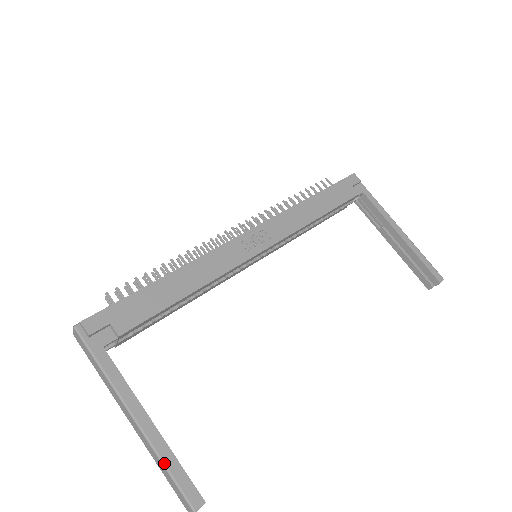
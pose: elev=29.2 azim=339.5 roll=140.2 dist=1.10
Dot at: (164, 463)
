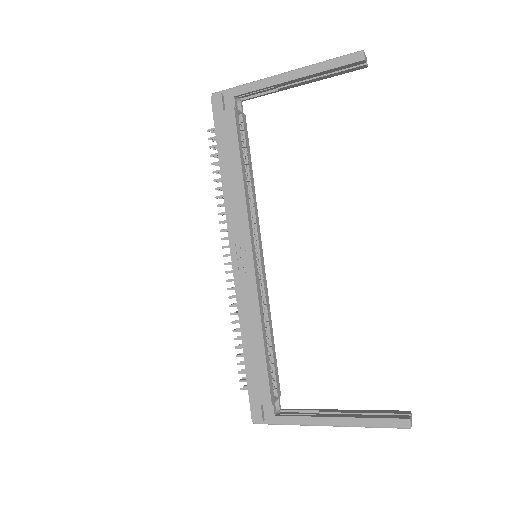
Dot at: (368, 427)
